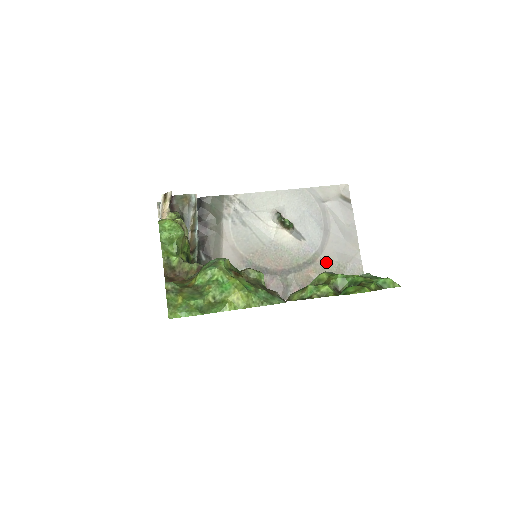
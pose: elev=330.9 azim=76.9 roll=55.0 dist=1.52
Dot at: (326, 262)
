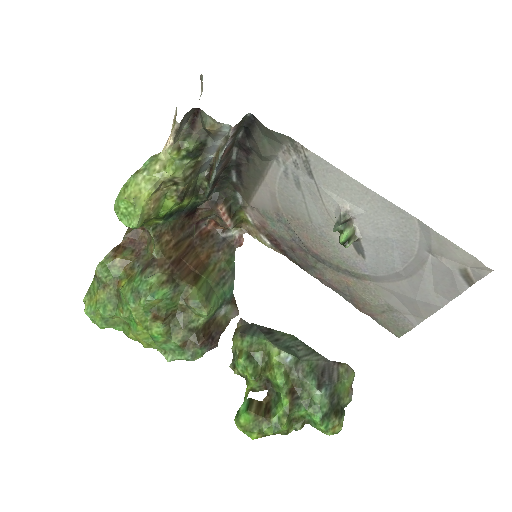
Dot at: (373, 291)
